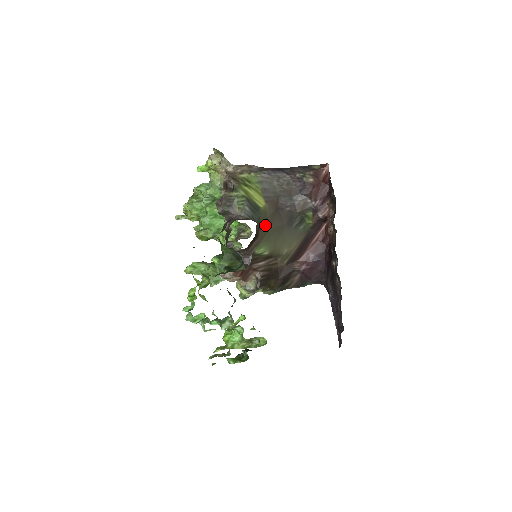
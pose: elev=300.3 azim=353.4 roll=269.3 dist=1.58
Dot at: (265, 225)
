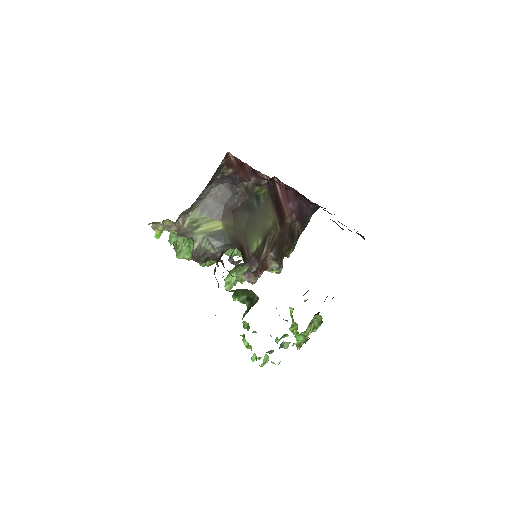
Dot at: (238, 233)
